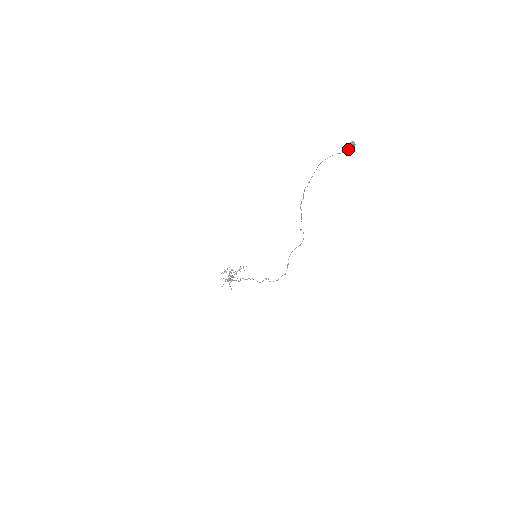
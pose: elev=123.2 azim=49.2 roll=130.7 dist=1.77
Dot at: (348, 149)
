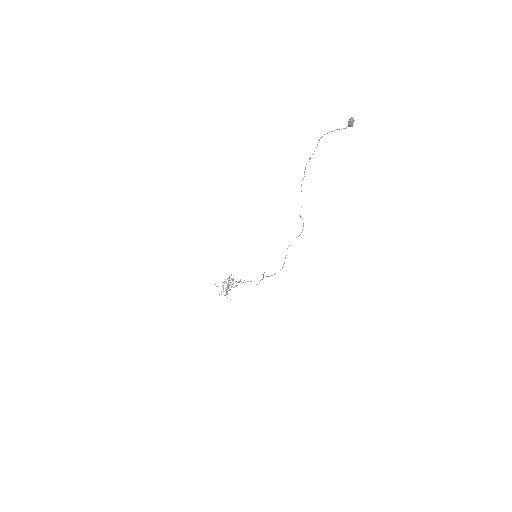
Dot at: (348, 126)
